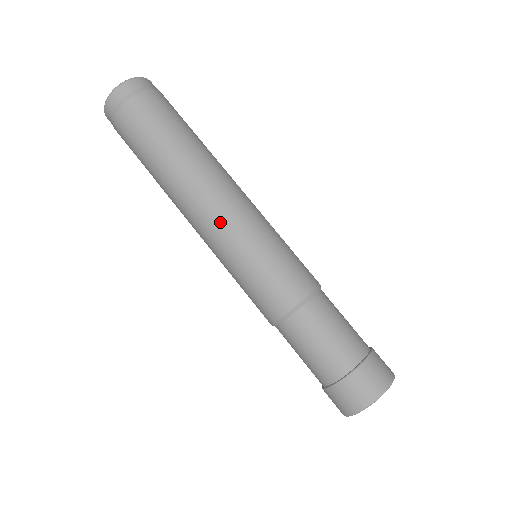
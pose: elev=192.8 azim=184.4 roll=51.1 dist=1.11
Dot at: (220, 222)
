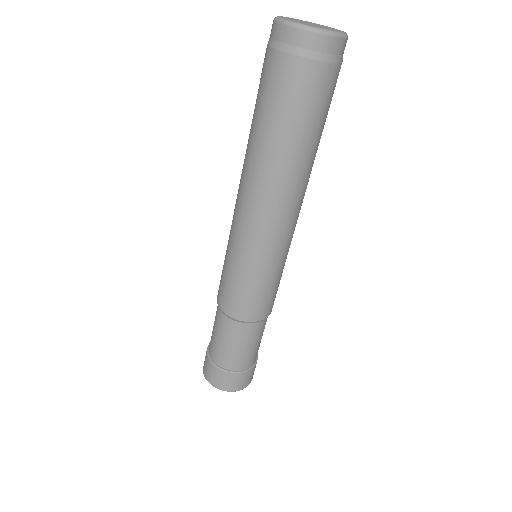
Dot at: (243, 227)
